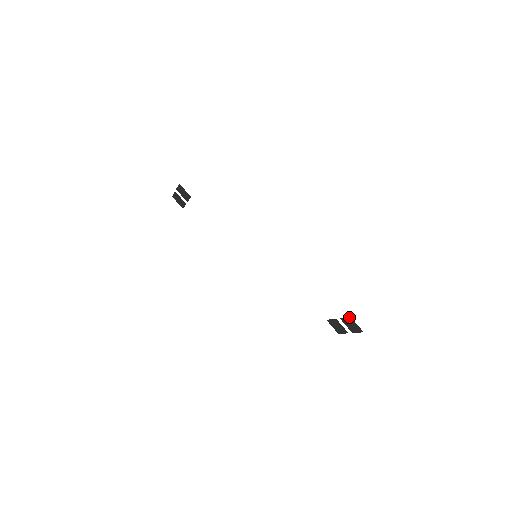
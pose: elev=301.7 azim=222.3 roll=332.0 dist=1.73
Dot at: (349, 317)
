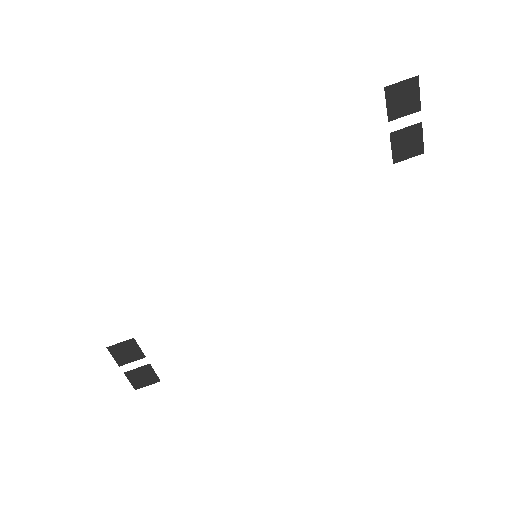
Dot at: (385, 92)
